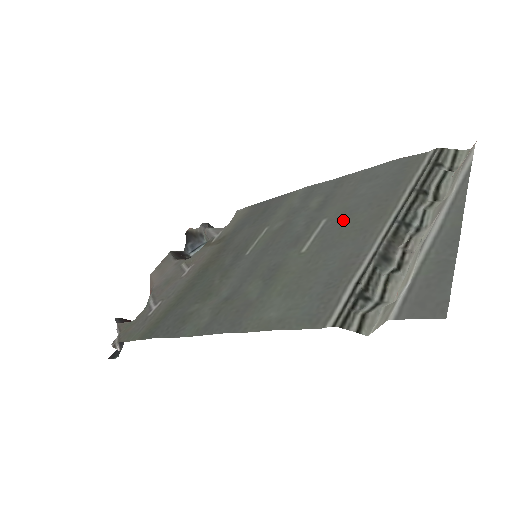
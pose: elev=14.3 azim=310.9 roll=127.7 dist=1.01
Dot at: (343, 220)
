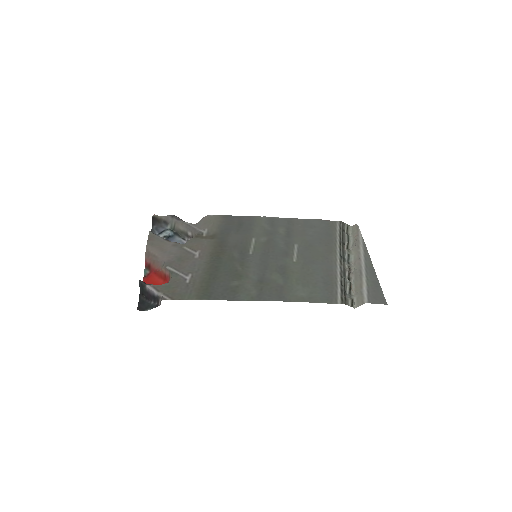
Dot at: (309, 248)
